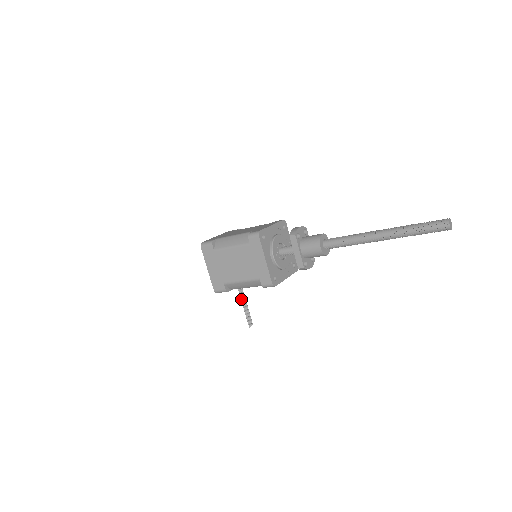
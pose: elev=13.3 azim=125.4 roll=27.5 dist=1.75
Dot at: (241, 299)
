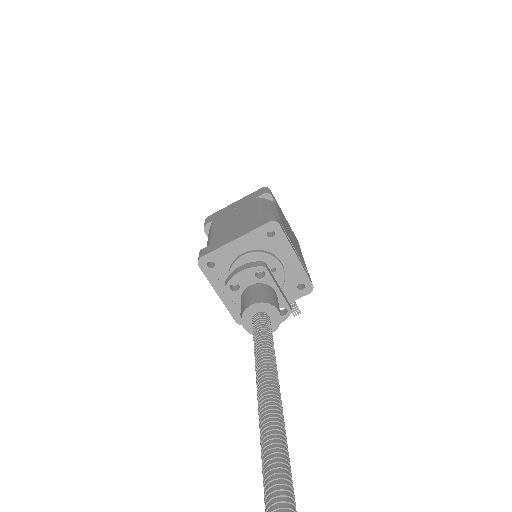
Dot at: occluded
